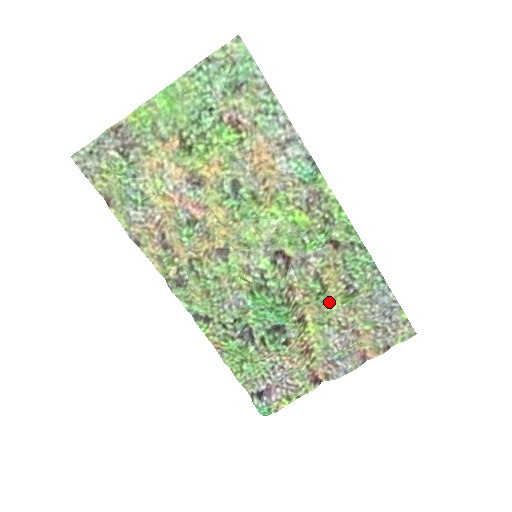
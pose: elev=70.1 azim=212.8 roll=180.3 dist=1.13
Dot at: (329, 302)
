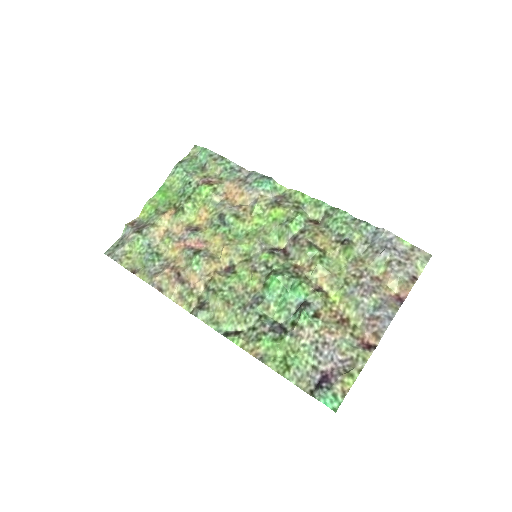
Dot at: (335, 264)
